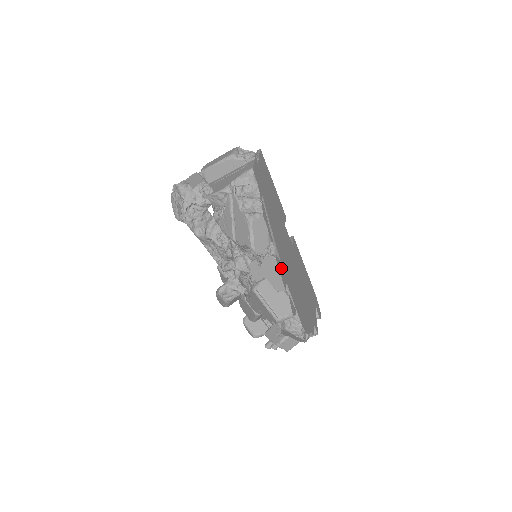
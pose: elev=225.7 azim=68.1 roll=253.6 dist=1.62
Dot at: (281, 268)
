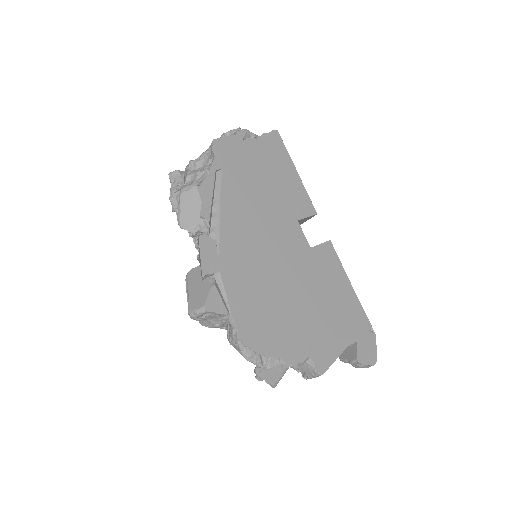
Dot at: (213, 252)
